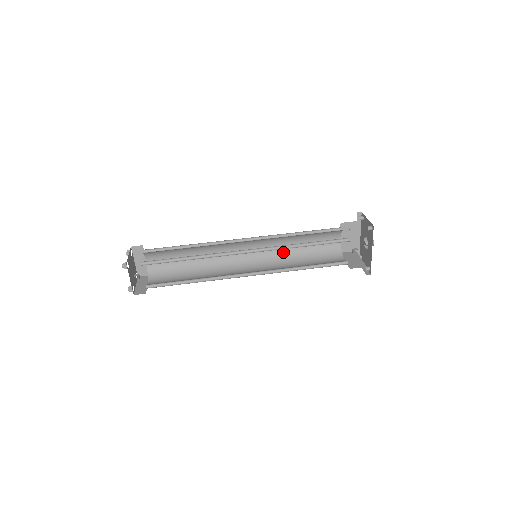
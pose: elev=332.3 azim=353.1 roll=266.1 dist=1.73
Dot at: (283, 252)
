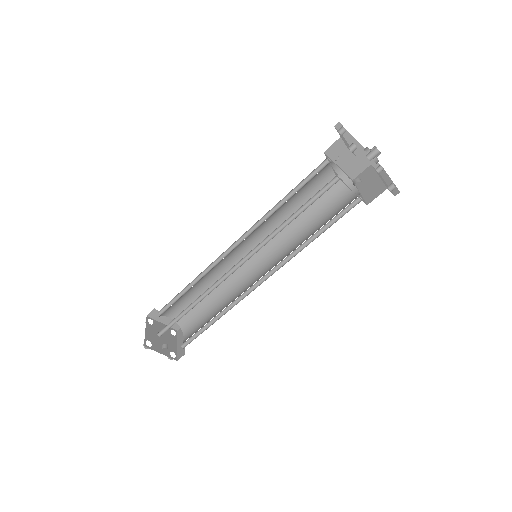
Dot at: (286, 226)
